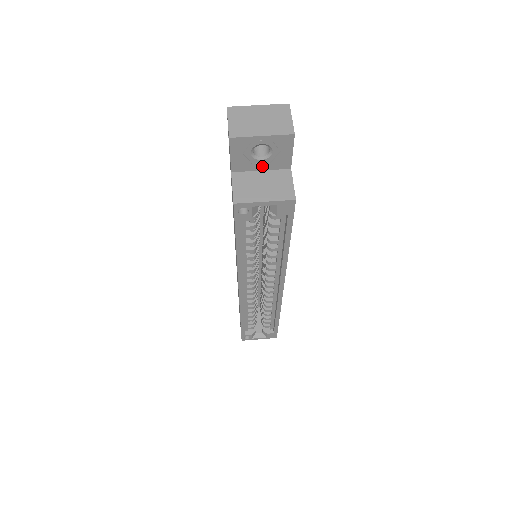
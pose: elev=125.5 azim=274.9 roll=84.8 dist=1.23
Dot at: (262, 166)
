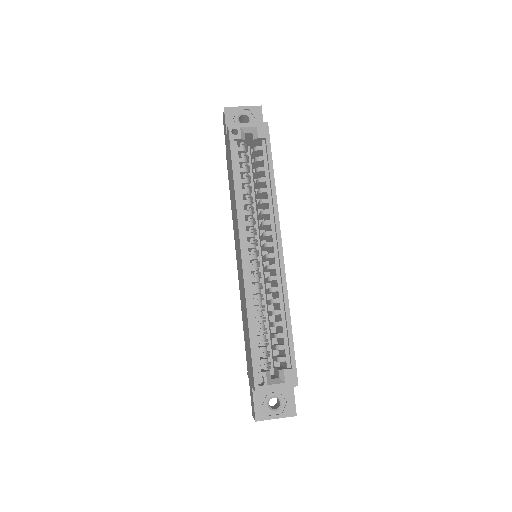
Dot at: occluded
